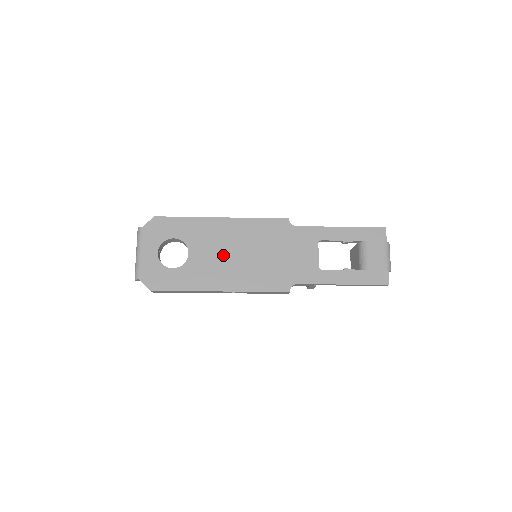
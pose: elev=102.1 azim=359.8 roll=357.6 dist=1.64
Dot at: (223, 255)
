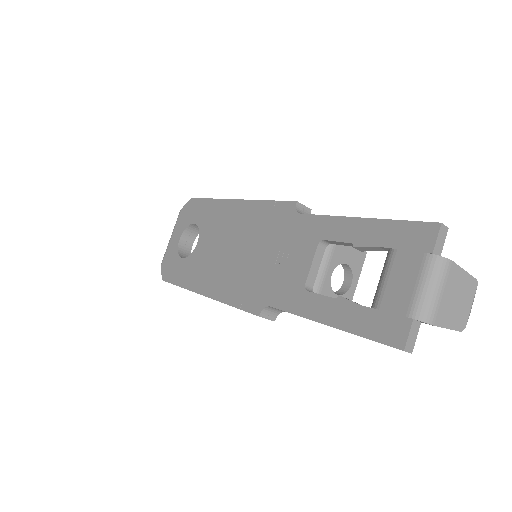
Dot at: (220, 249)
